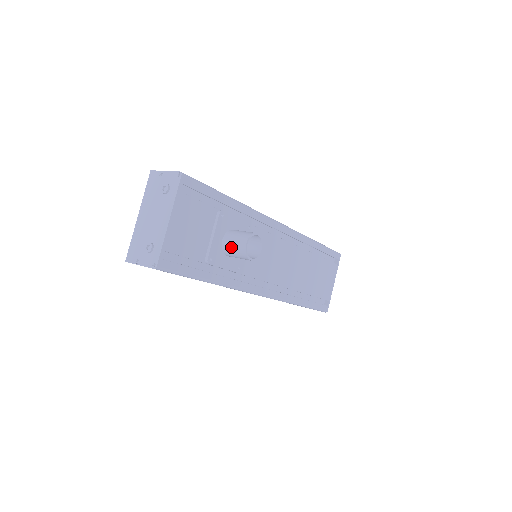
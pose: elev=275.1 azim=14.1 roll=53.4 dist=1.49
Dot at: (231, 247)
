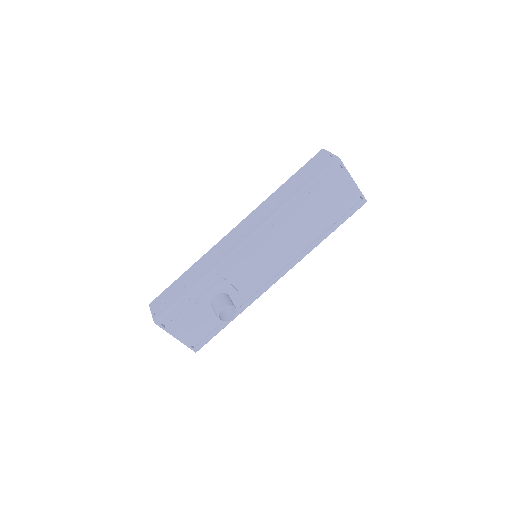
Dot at: (219, 315)
